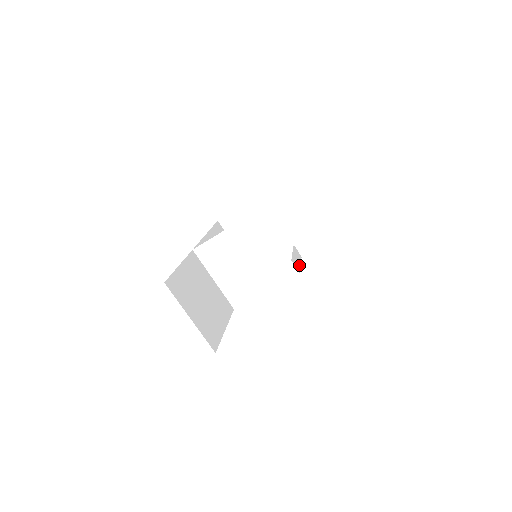
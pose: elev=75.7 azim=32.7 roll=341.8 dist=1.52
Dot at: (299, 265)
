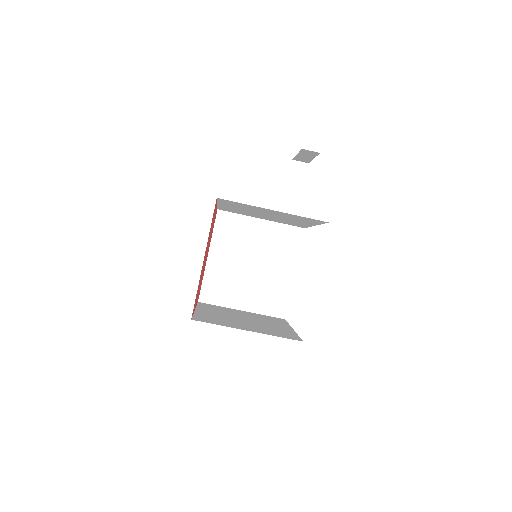
Dot at: occluded
